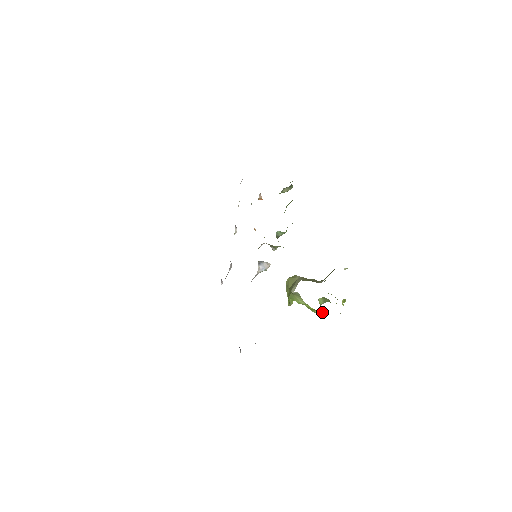
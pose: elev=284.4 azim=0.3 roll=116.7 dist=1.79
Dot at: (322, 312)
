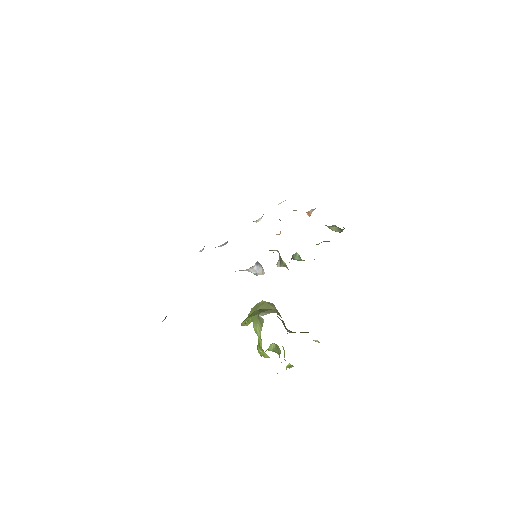
Dot at: (265, 357)
